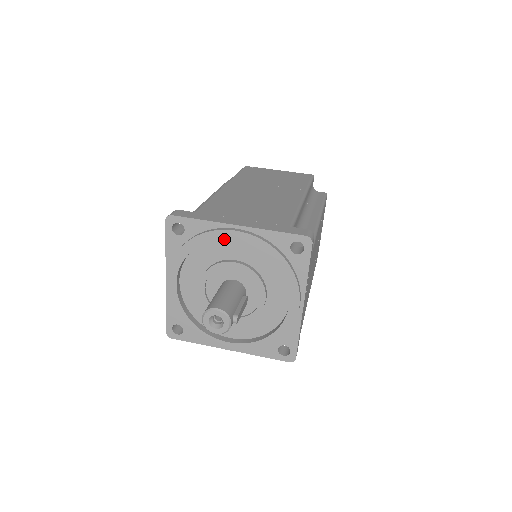
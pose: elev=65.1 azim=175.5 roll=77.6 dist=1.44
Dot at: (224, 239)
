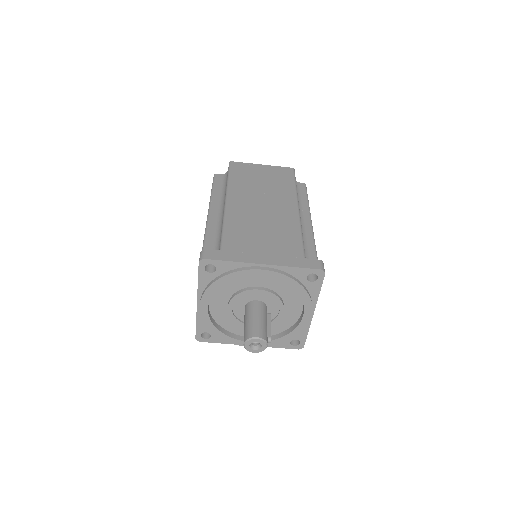
Dot at: occluded
